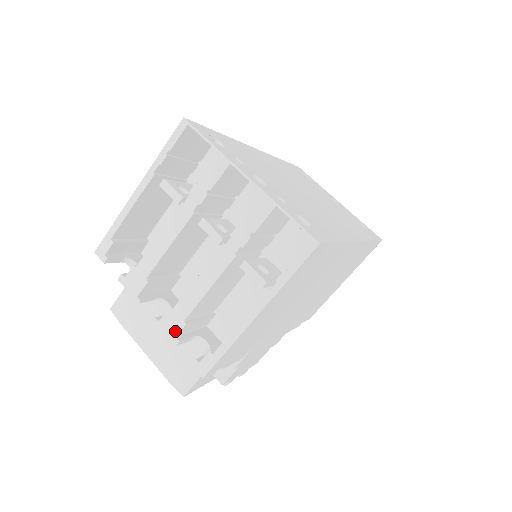
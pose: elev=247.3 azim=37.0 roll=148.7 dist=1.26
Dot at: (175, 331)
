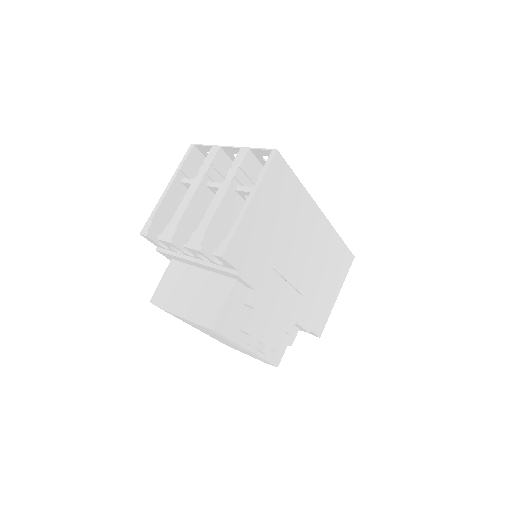
Dot at: (199, 242)
